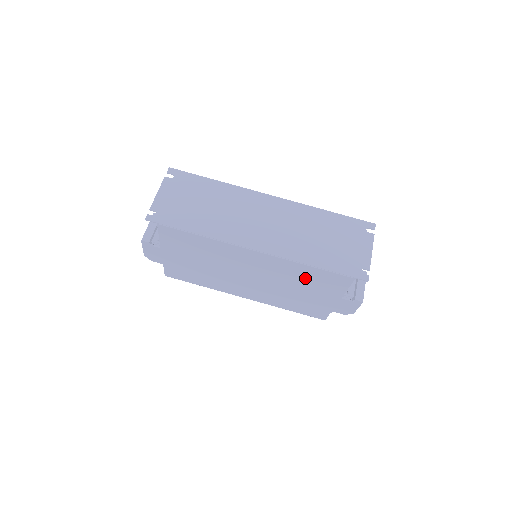
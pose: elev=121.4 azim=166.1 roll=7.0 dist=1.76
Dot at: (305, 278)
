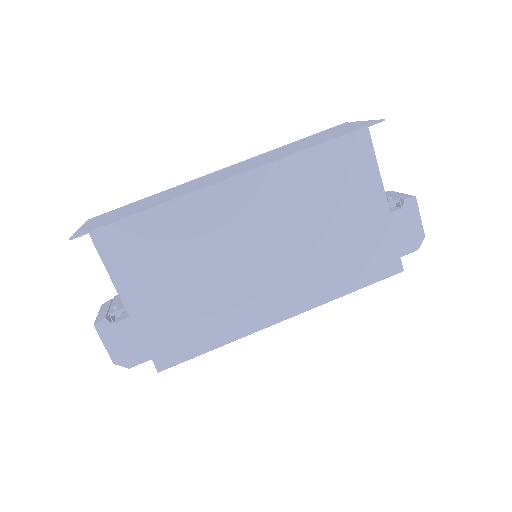
Dot at: (319, 185)
